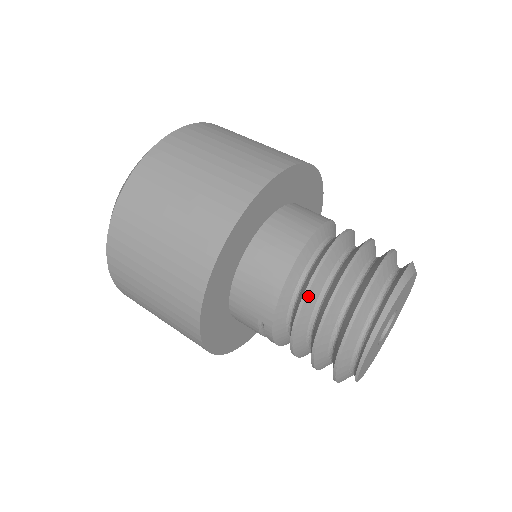
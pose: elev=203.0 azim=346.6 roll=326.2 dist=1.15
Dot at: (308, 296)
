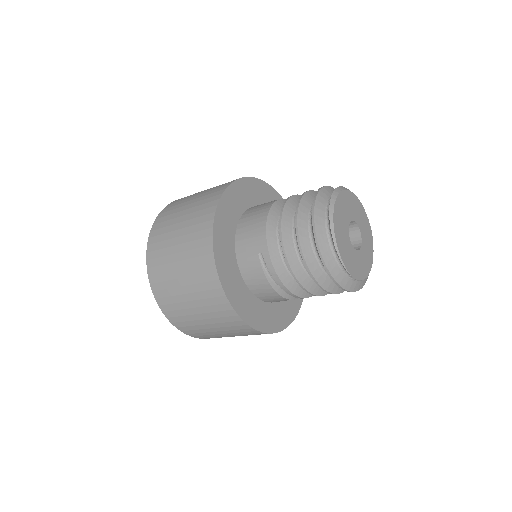
Dot at: (284, 213)
